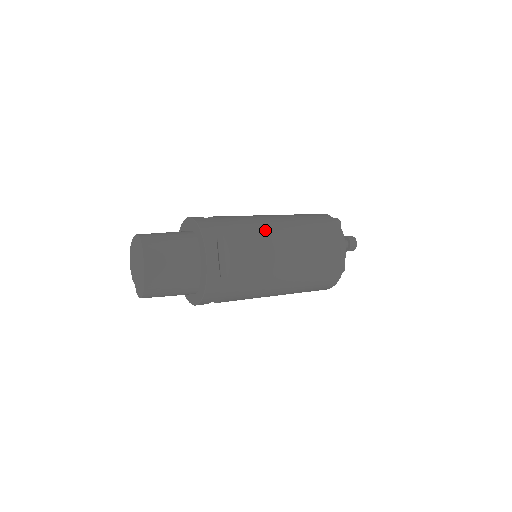
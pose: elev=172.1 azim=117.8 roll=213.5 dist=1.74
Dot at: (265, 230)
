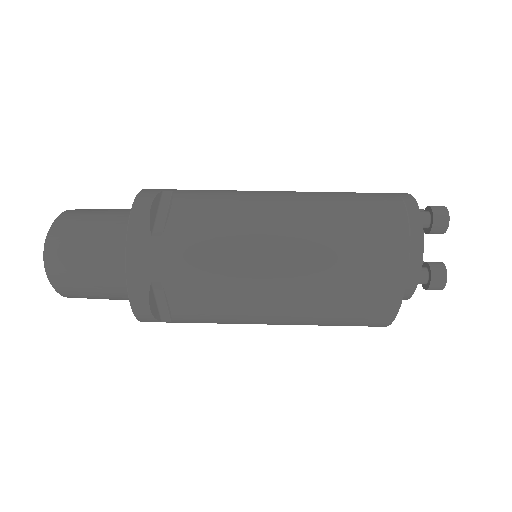
Dot at: (243, 277)
